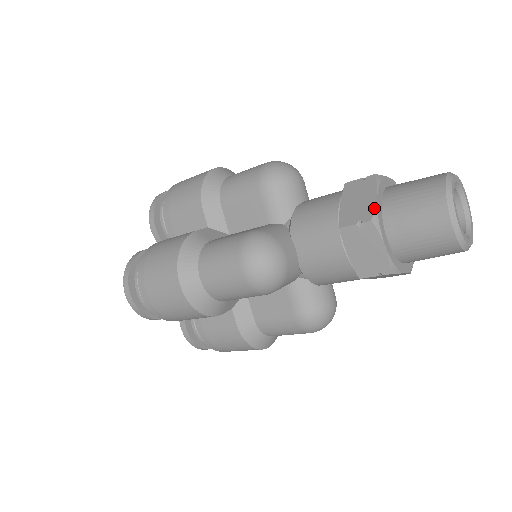
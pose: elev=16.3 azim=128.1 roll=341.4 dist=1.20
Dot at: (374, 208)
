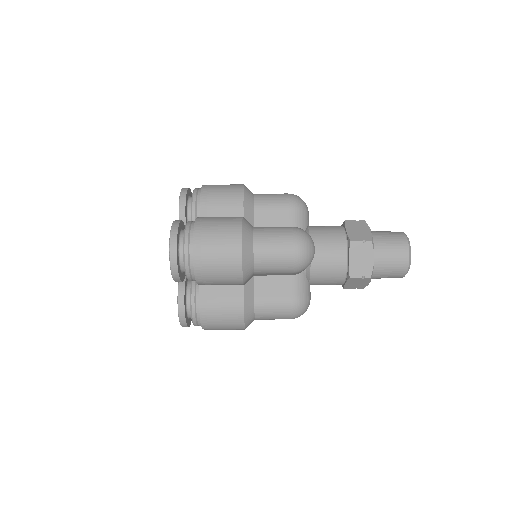
Dot at: (371, 236)
